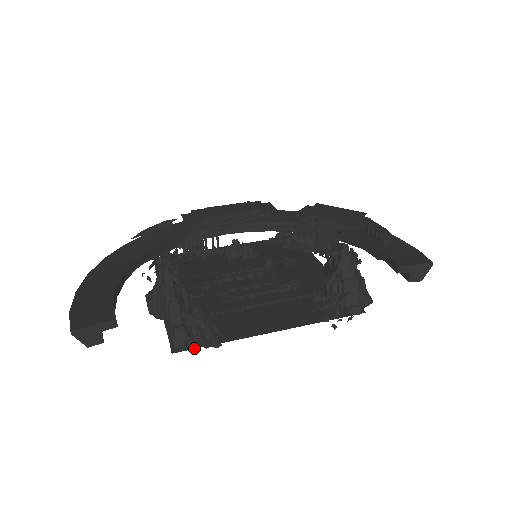
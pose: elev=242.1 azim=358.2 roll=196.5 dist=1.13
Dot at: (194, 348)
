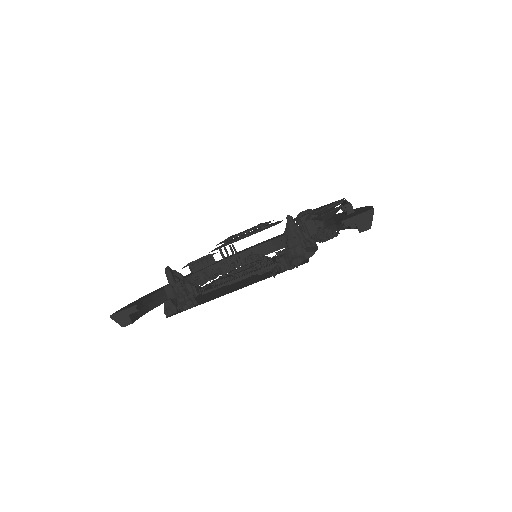
Dot at: occluded
